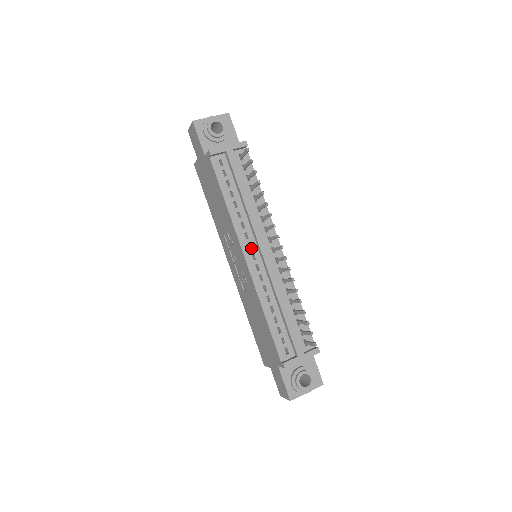
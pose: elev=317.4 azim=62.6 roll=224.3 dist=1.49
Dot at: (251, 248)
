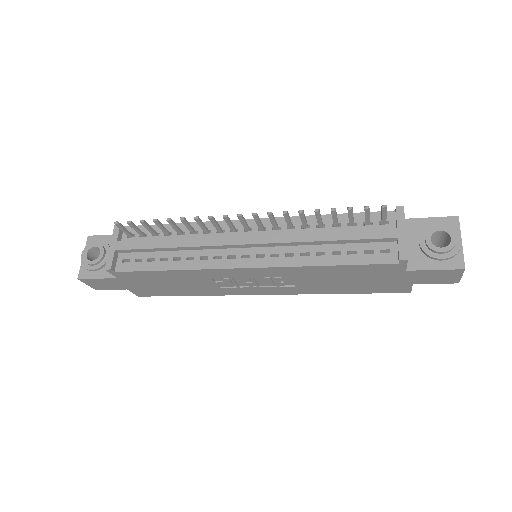
Dot at: (235, 257)
